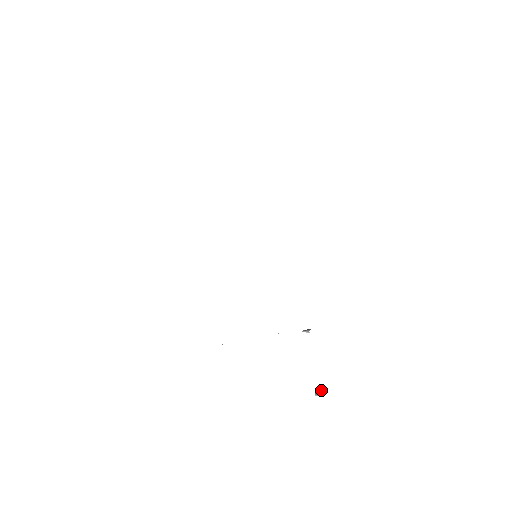
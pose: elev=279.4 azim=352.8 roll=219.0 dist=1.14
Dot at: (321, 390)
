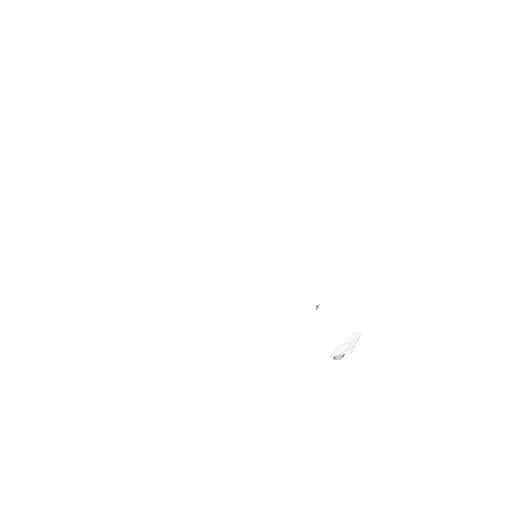
Dot at: occluded
